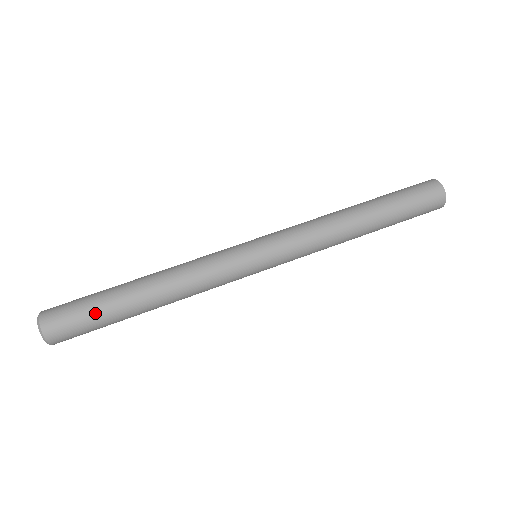
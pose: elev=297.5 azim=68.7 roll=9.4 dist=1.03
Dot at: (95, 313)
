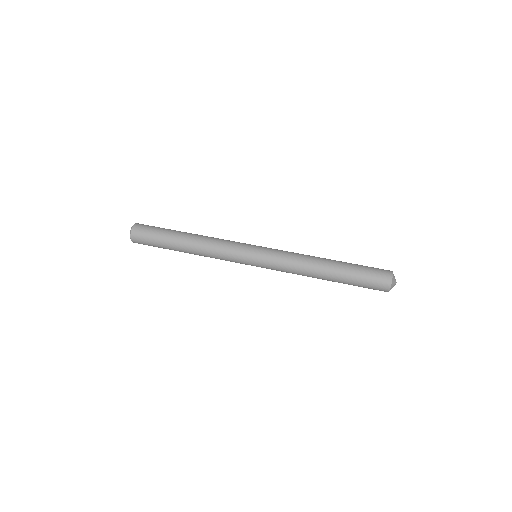
Dot at: (160, 231)
